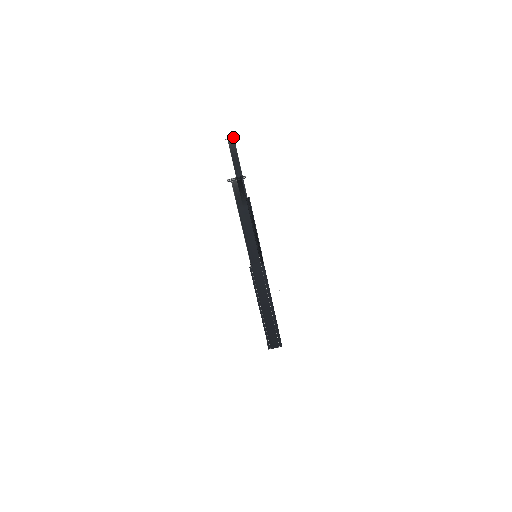
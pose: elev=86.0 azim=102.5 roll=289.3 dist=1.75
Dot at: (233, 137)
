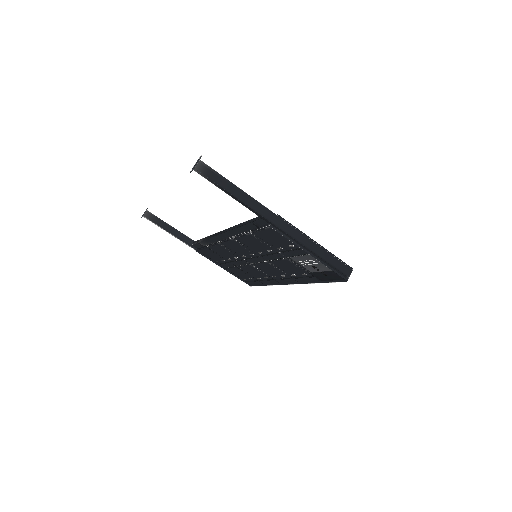
Dot at: occluded
